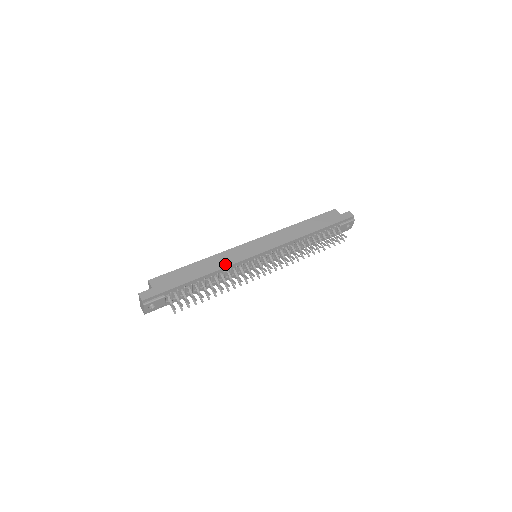
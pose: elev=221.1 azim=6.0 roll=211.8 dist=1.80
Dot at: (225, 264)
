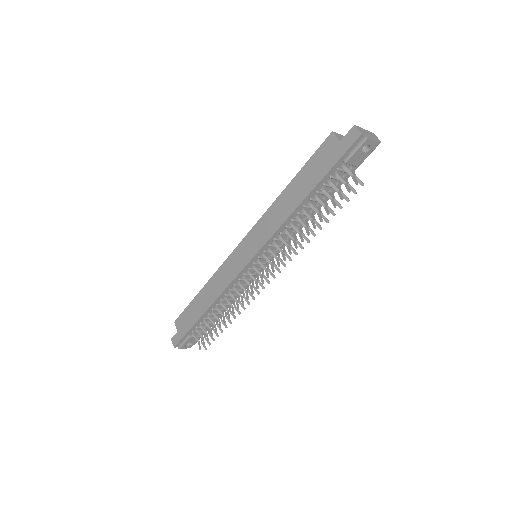
Dot at: (221, 289)
